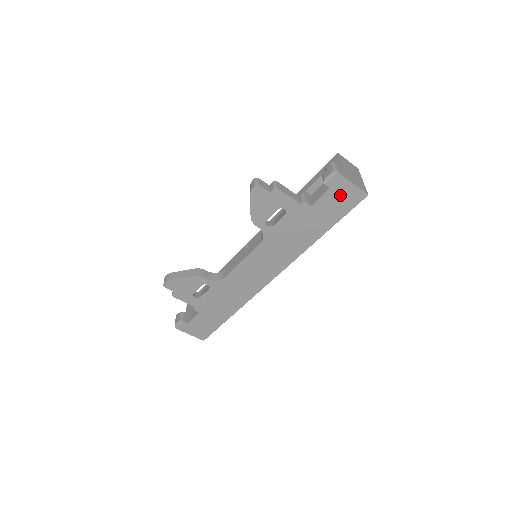
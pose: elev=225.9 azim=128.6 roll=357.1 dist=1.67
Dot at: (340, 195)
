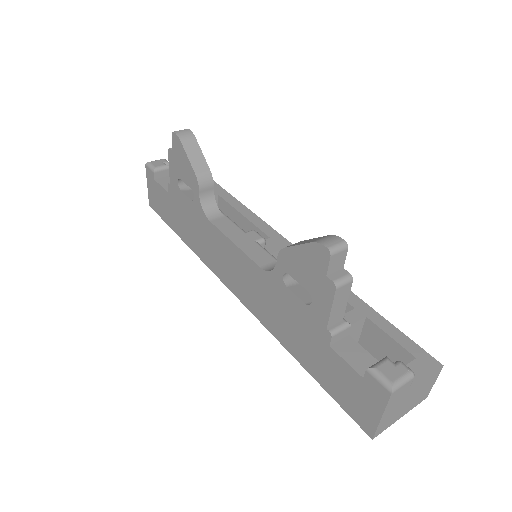
Dot at: (359, 394)
